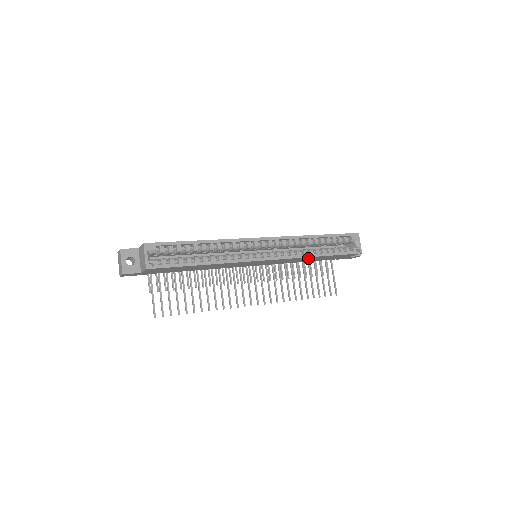
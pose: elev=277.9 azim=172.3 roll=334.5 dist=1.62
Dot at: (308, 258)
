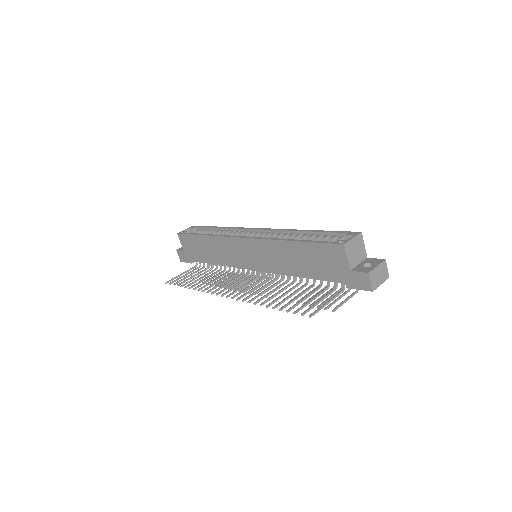
Dot at: (286, 250)
